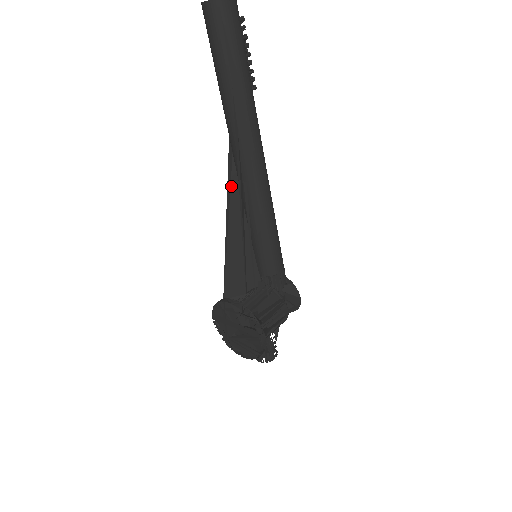
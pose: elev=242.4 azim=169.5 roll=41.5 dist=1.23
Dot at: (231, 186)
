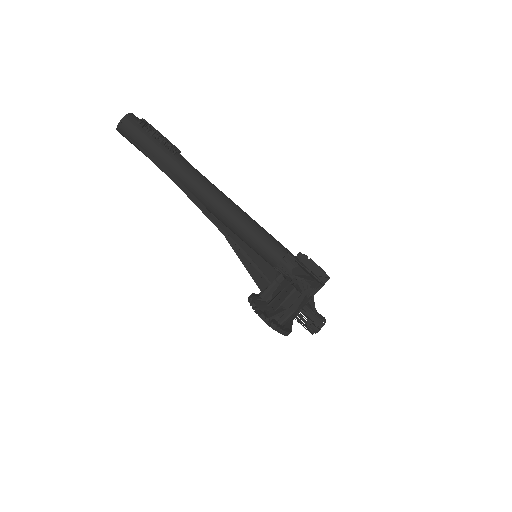
Dot at: occluded
